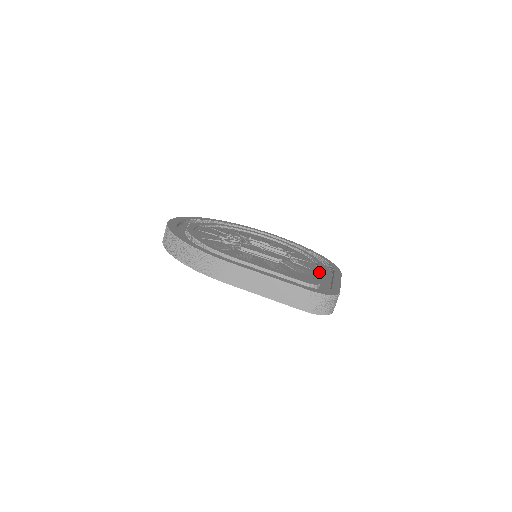
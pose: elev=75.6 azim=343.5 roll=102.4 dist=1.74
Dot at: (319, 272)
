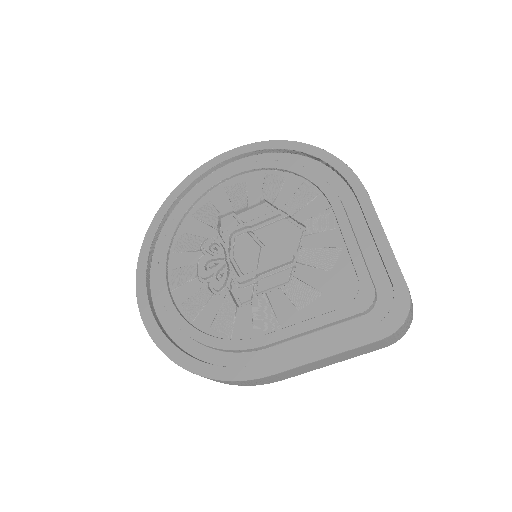
Dot at: (347, 236)
